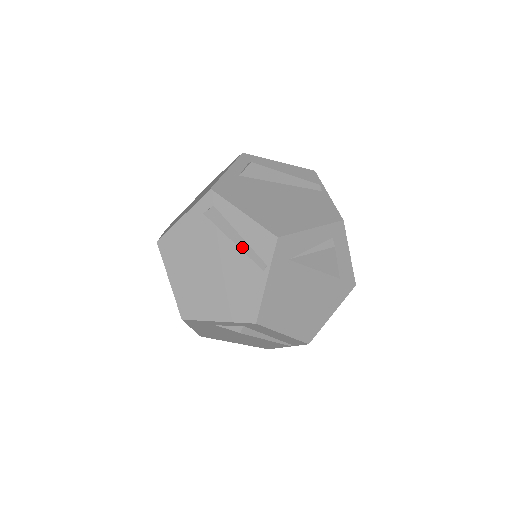
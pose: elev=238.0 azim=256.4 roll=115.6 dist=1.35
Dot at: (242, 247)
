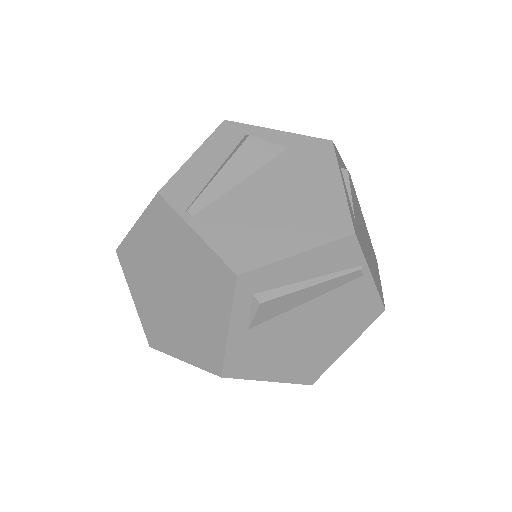
Dot at: occluded
